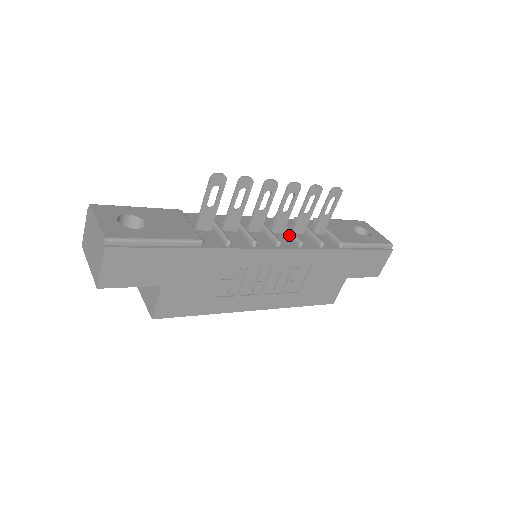
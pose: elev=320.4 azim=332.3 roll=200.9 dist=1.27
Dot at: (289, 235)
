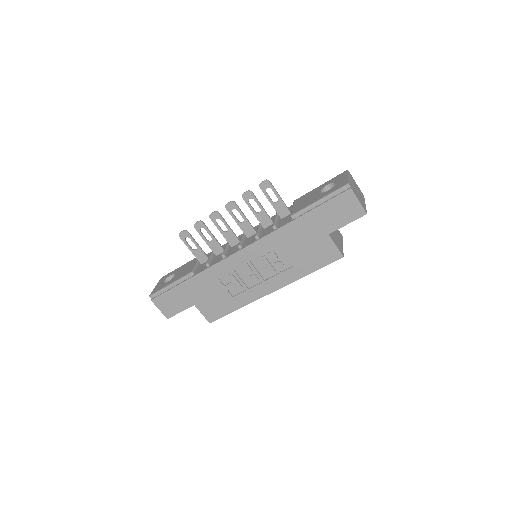
Dot at: occluded
